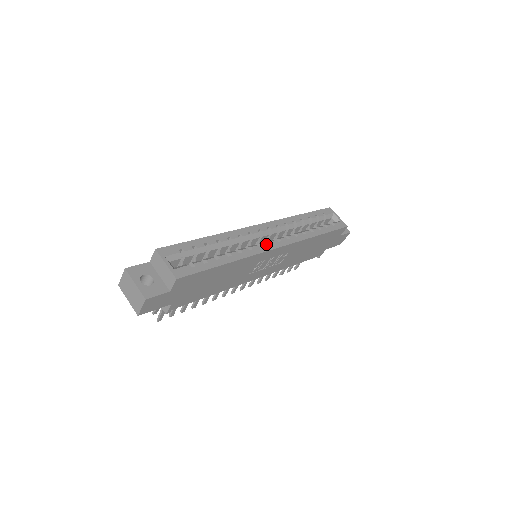
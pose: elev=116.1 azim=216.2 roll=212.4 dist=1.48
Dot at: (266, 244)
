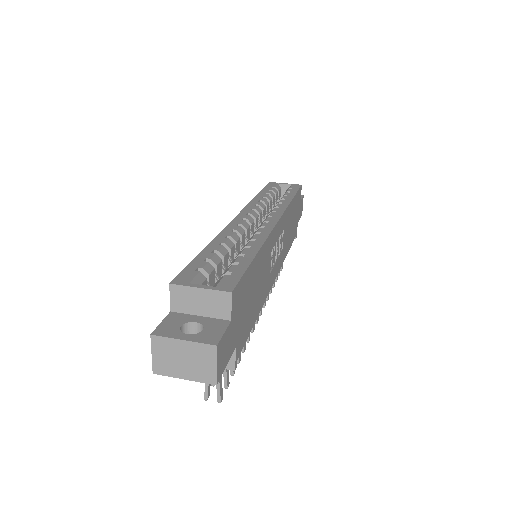
Dot at: (265, 224)
